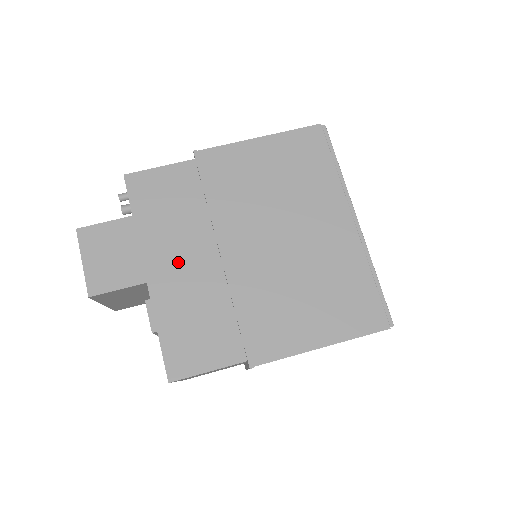
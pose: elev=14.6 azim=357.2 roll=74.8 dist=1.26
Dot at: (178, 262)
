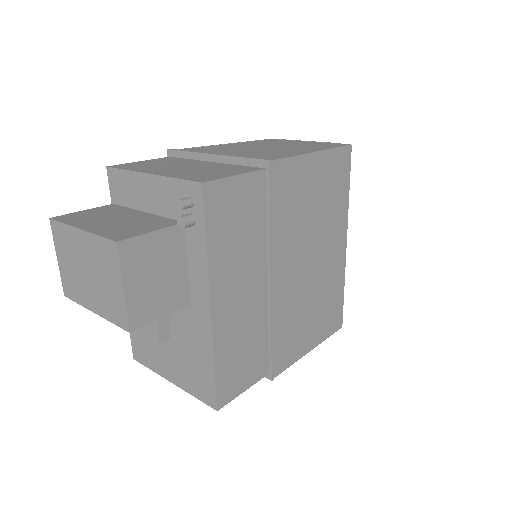
Dot at: (238, 292)
